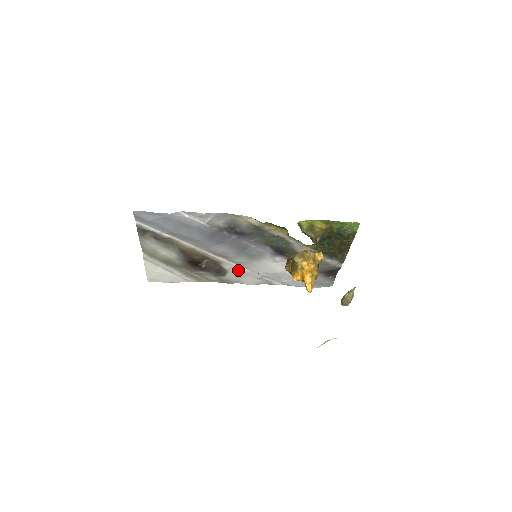
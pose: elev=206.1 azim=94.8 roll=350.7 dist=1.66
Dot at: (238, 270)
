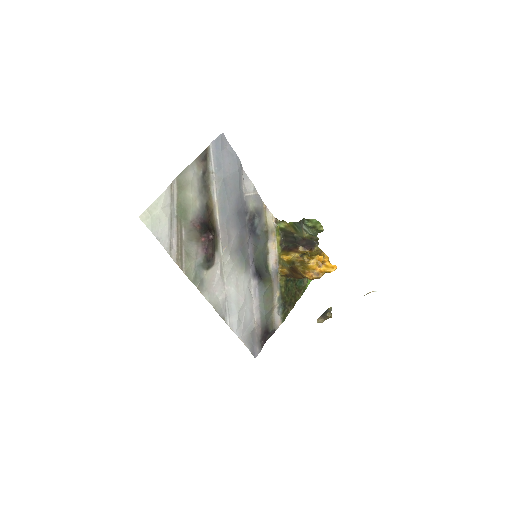
Dot at: (220, 272)
